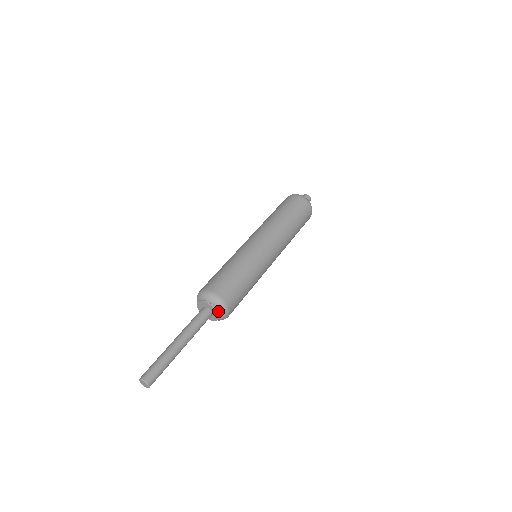
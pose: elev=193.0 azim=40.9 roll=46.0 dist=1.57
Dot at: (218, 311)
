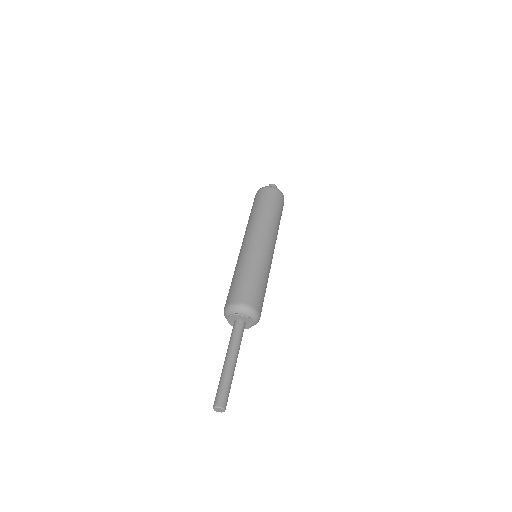
Dot at: (253, 322)
